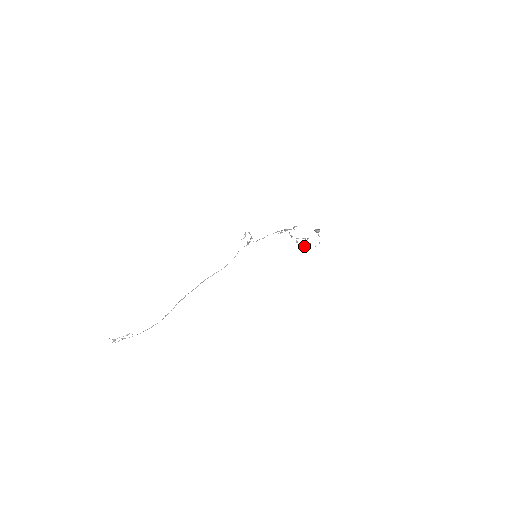
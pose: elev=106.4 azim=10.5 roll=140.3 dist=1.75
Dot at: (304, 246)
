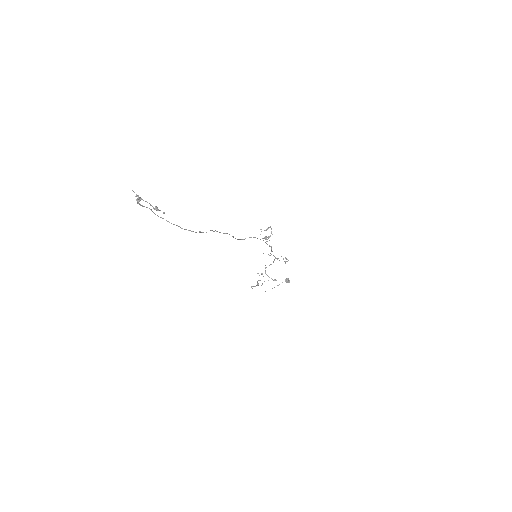
Dot at: occluded
